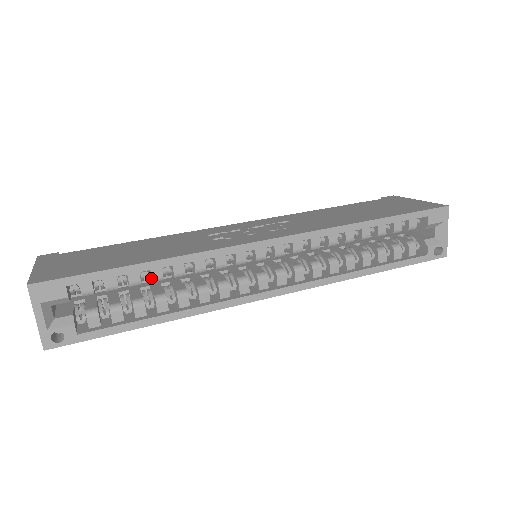
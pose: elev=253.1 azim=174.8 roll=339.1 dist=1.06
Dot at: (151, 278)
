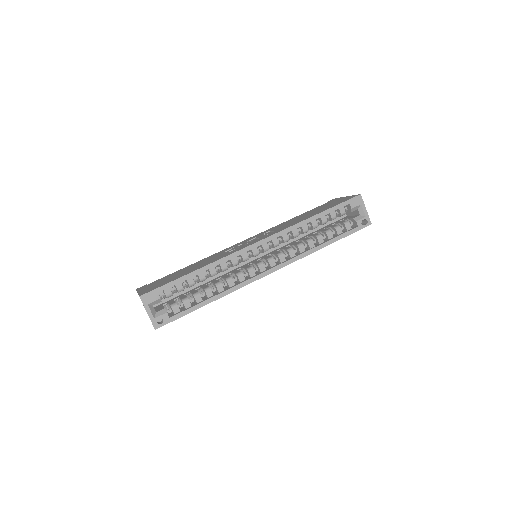
Dot at: (199, 280)
